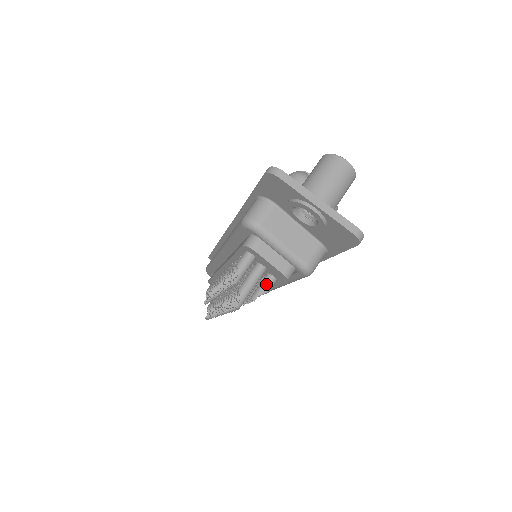
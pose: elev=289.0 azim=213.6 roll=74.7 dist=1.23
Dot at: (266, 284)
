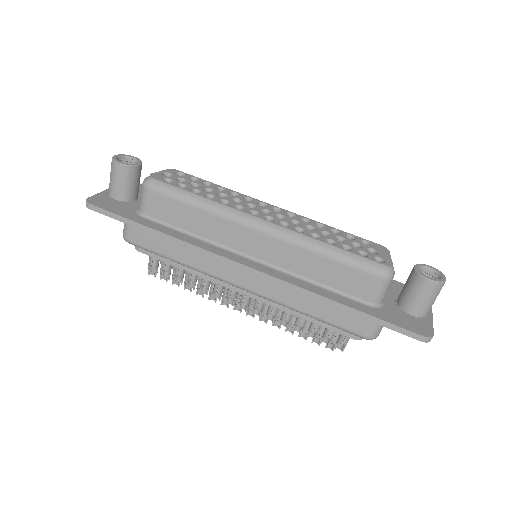
Dot at: occluded
